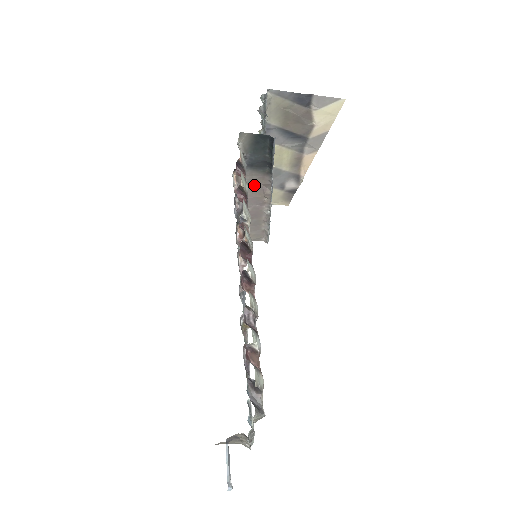
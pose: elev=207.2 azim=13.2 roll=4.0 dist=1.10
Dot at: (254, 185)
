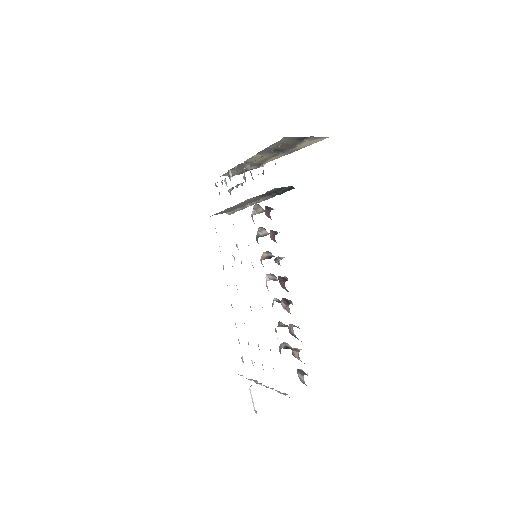
Dot at: occluded
